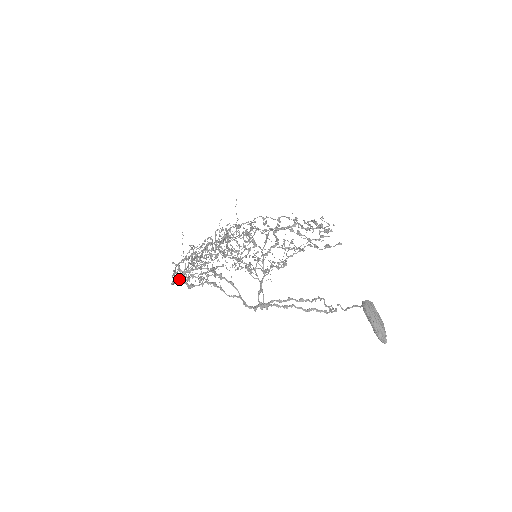
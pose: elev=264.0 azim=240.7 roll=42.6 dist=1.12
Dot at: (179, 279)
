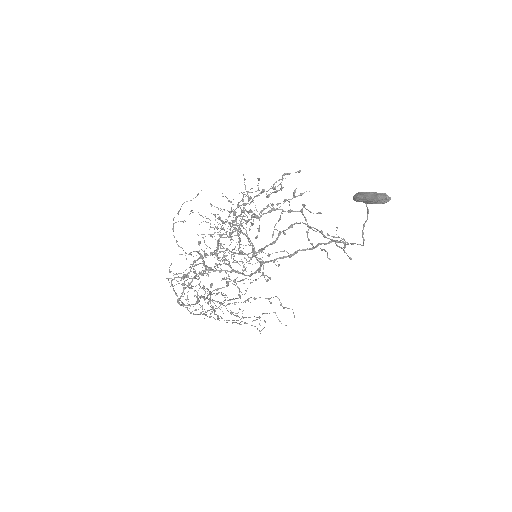
Dot at: (173, 279)
